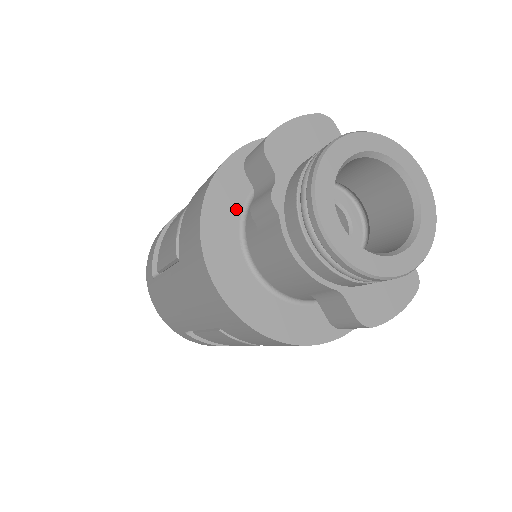
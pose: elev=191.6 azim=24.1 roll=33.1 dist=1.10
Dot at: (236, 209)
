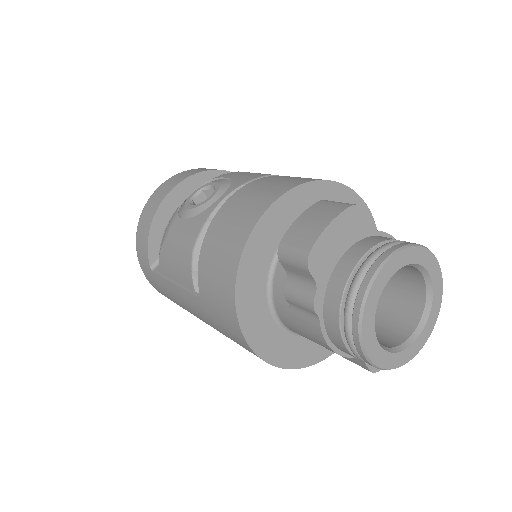
Dot at: (263, 276)
